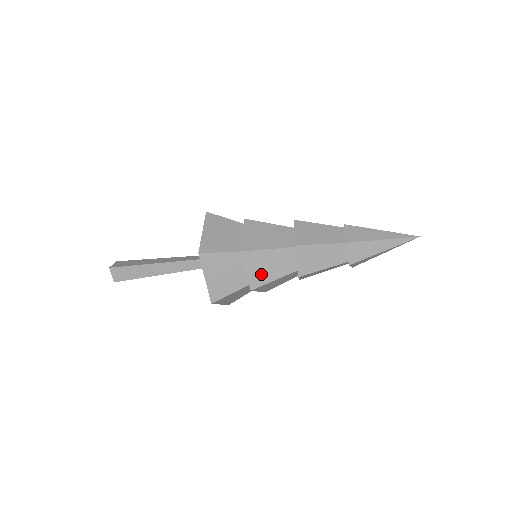
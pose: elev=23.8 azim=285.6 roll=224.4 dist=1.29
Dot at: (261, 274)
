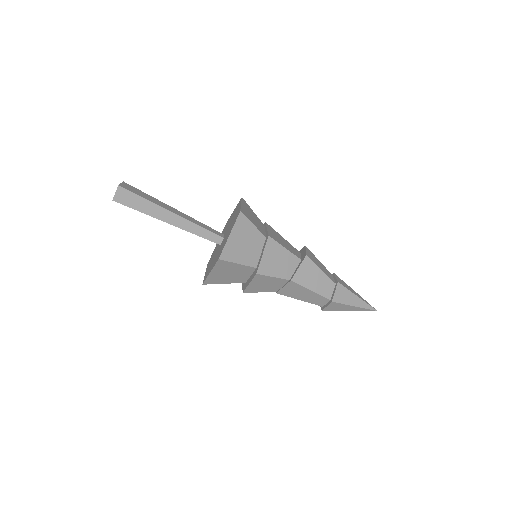
Dot at: (277, 239)
